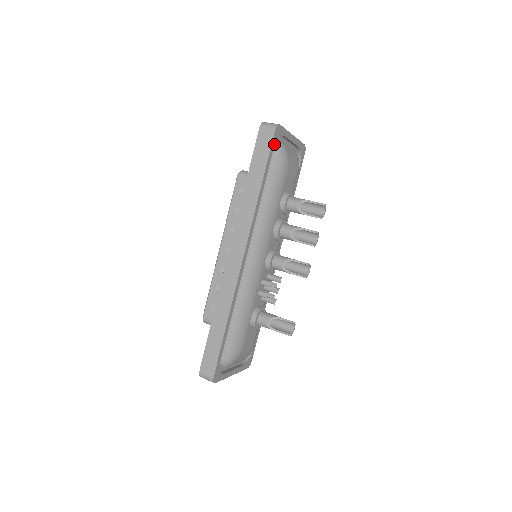
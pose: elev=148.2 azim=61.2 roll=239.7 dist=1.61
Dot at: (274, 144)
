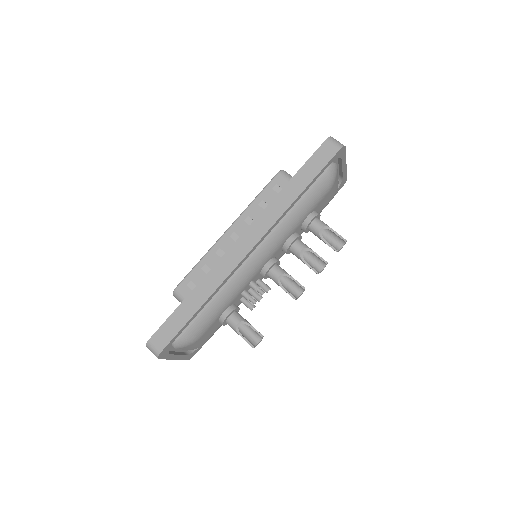
Dot at: (332, 161)
